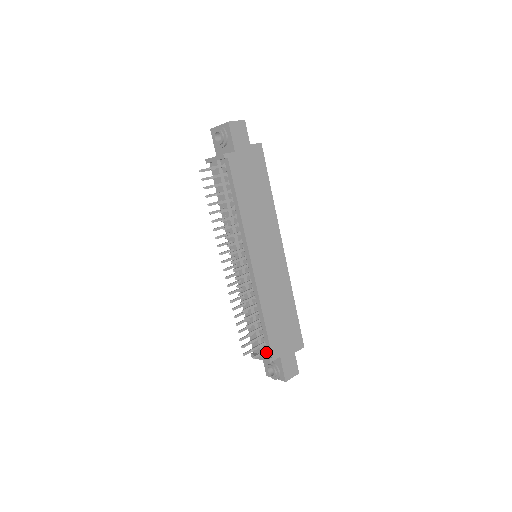
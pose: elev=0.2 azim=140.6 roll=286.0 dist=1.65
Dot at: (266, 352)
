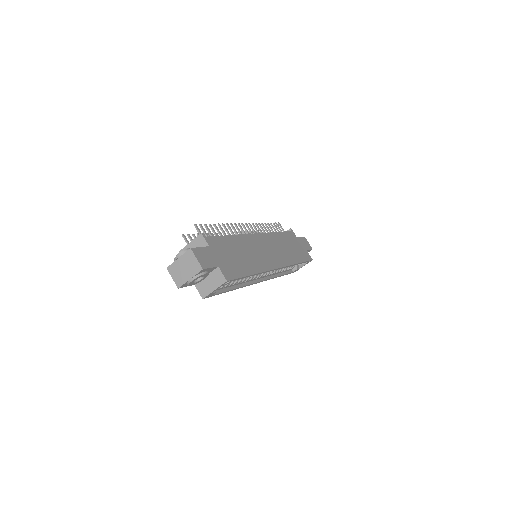
Dot at: occluded
